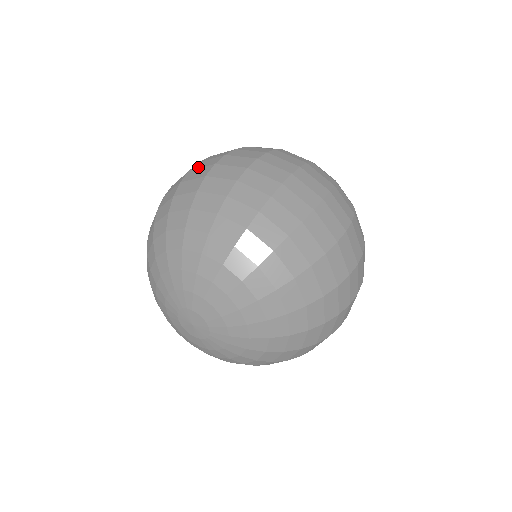
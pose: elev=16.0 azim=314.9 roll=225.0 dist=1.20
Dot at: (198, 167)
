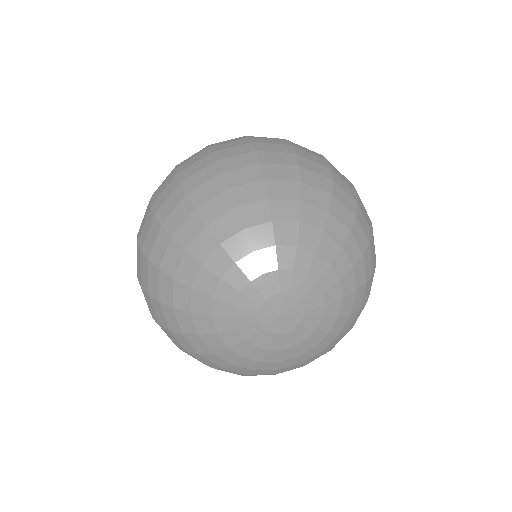
Dot at: (141, 230)
